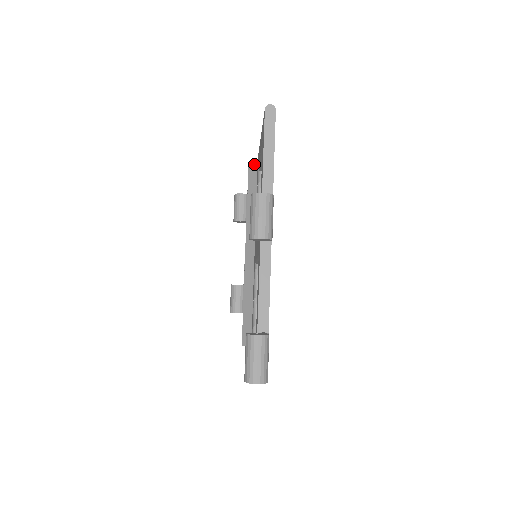
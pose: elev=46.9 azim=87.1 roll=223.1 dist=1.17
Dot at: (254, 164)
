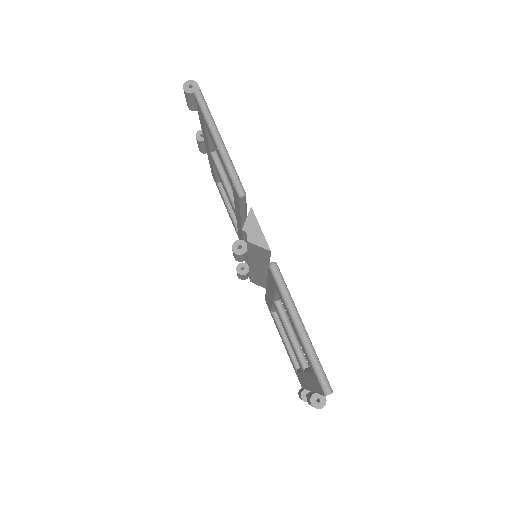
Dot at: occluded
